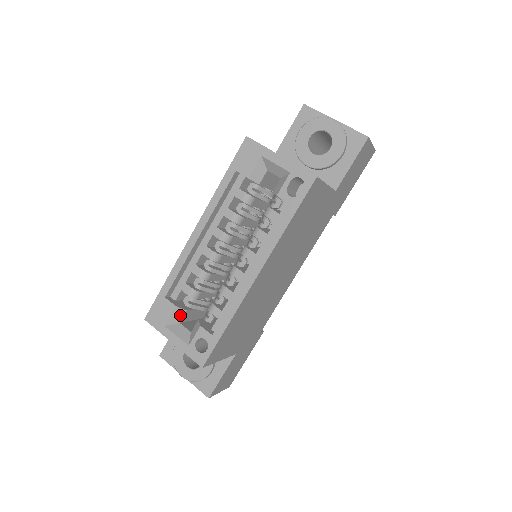
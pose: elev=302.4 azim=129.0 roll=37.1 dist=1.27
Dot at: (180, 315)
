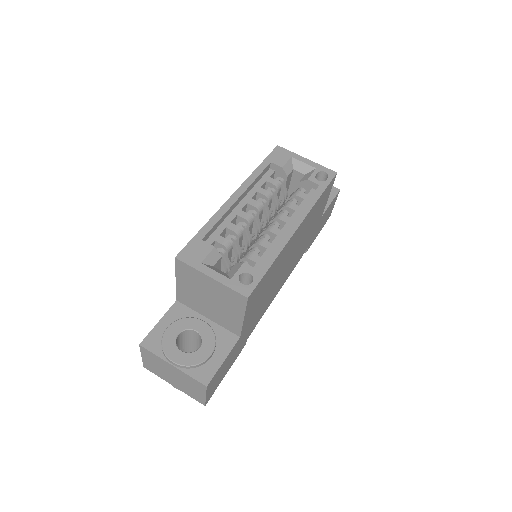
Dot at: (215, 258)
